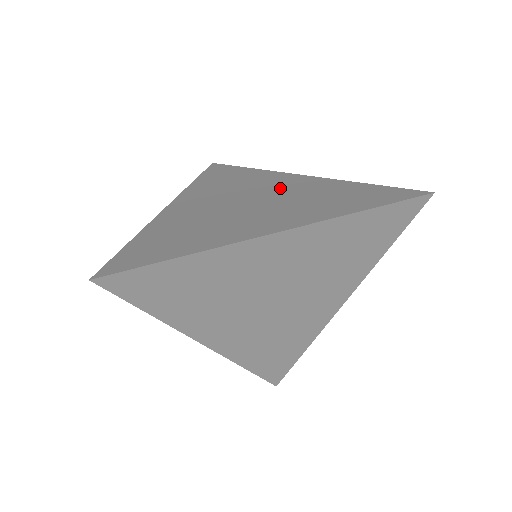
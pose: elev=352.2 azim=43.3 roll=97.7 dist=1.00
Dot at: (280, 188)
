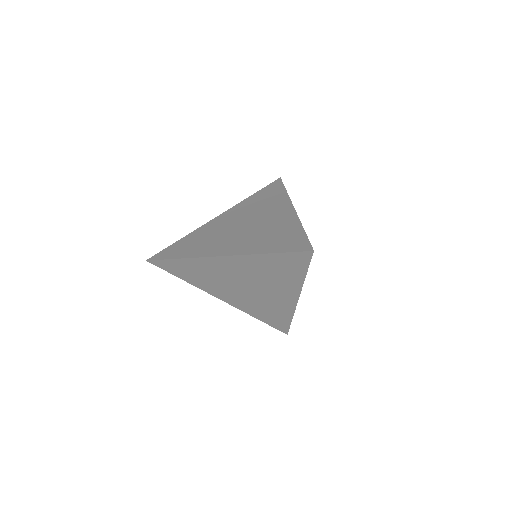
Dot at: (269, 218)
